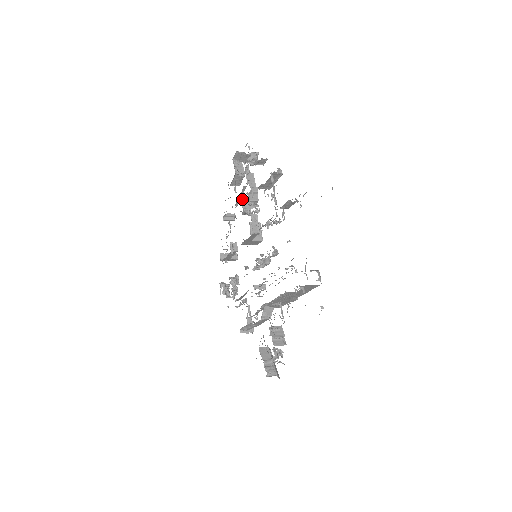
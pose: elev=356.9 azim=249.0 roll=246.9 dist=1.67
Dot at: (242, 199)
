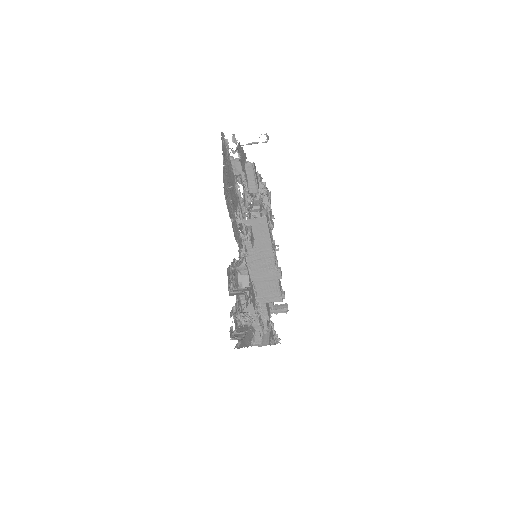
Dot at: occluded
